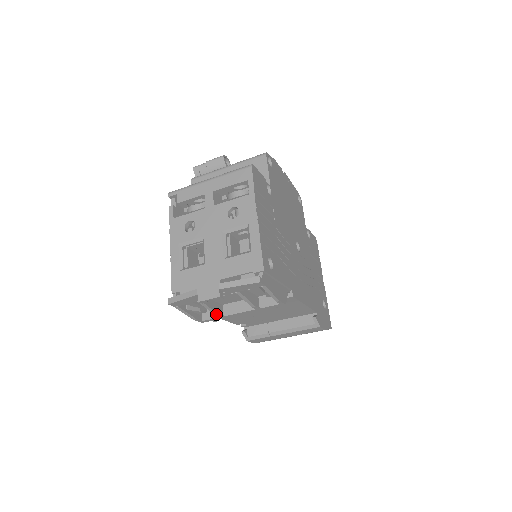
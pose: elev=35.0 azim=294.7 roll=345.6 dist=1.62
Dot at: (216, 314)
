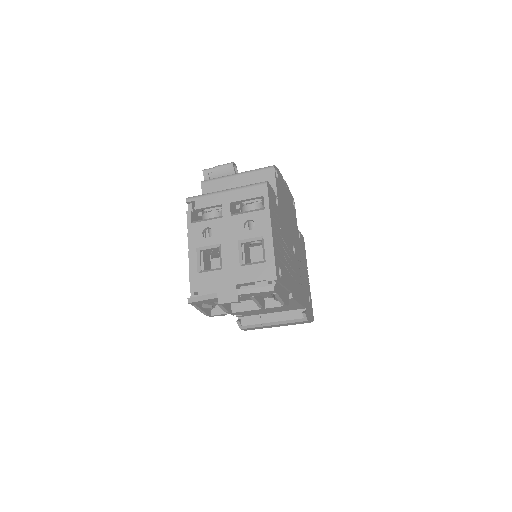
Dot at: (226, 311)
